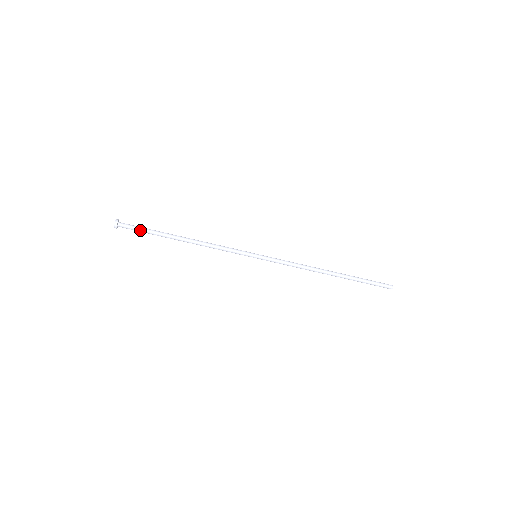
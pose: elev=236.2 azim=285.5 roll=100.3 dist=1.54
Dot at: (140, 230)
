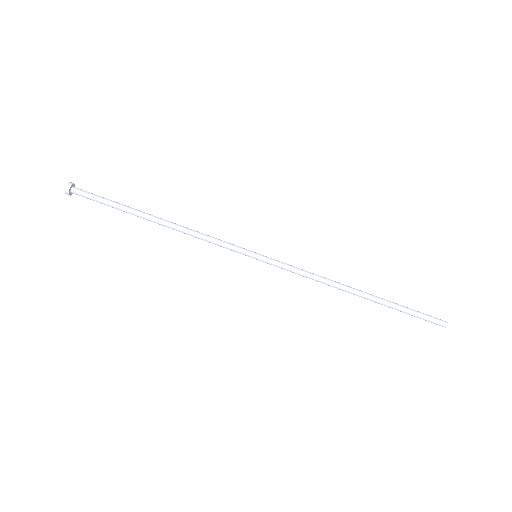
Dot at: (100, 200)
